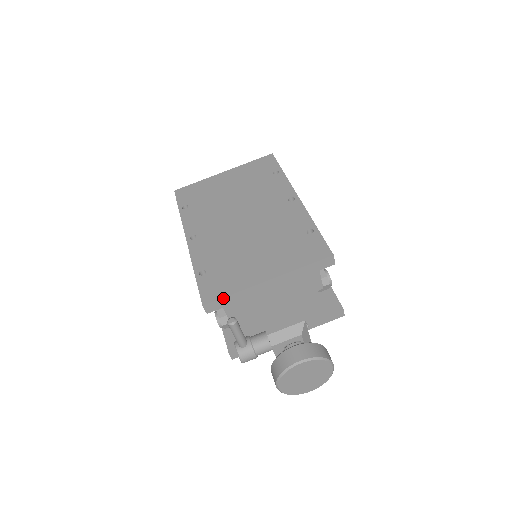
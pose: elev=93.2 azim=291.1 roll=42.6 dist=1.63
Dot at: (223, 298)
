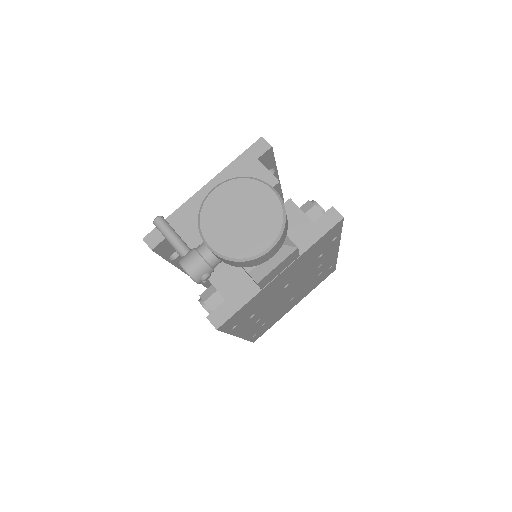
Dot at: occluded
